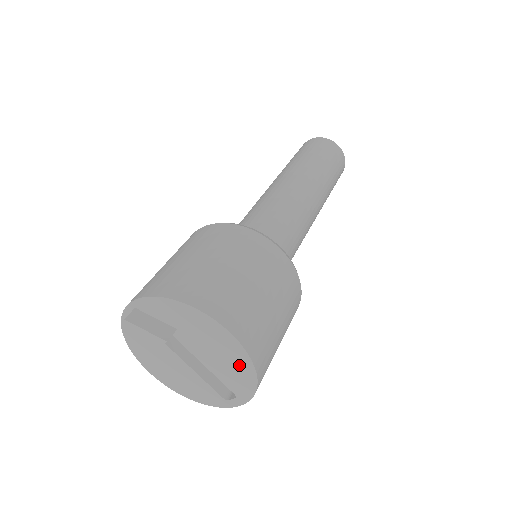
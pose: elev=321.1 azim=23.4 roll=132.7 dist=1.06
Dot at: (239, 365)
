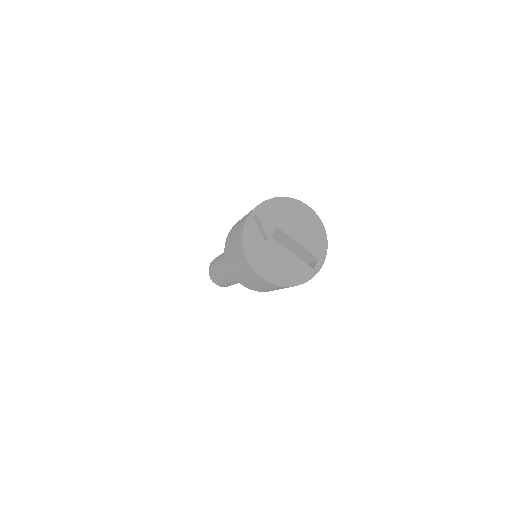
Dot at: (316, 229)
